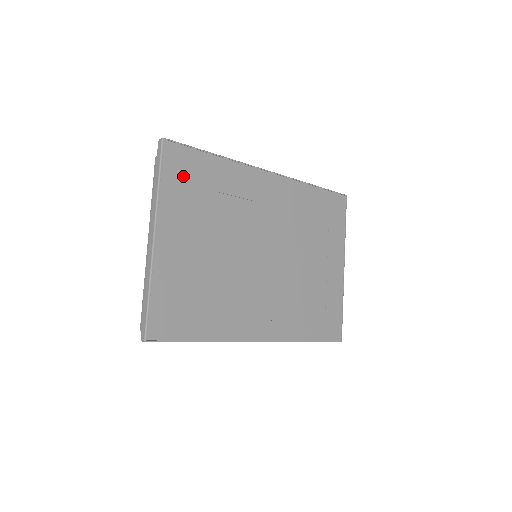
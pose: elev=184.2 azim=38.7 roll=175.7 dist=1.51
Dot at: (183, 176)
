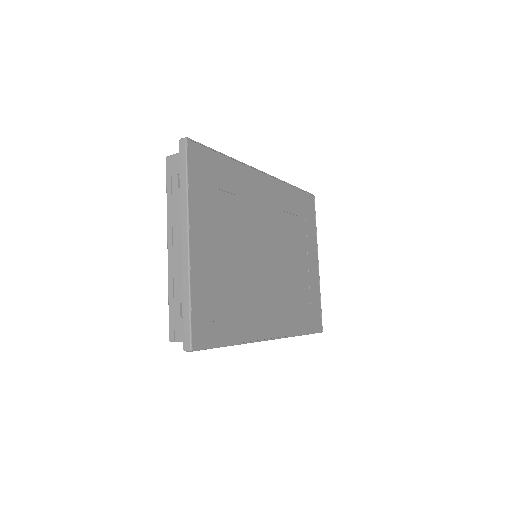
Dot at: (205, 177)
